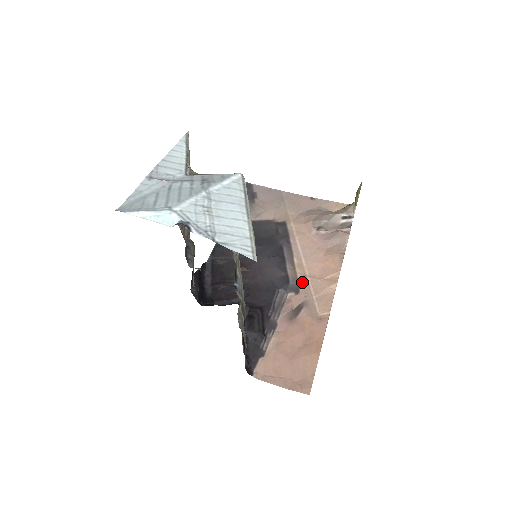
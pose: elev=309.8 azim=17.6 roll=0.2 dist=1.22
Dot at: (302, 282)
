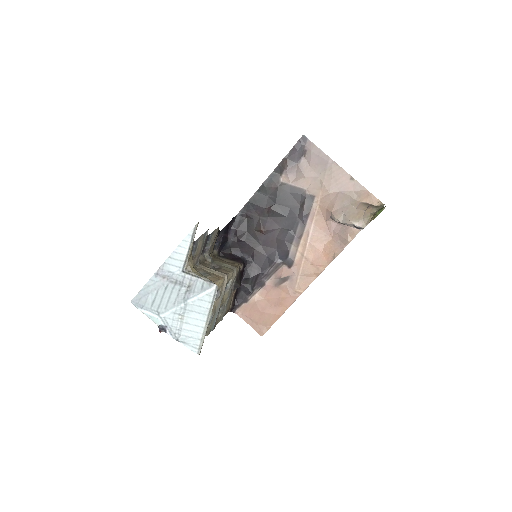
Dot at: (297, 260)
